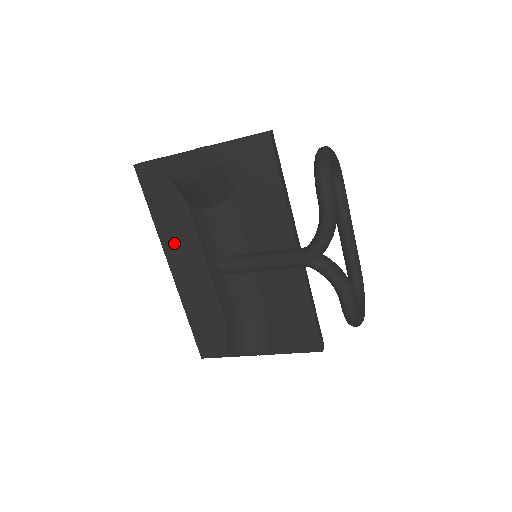
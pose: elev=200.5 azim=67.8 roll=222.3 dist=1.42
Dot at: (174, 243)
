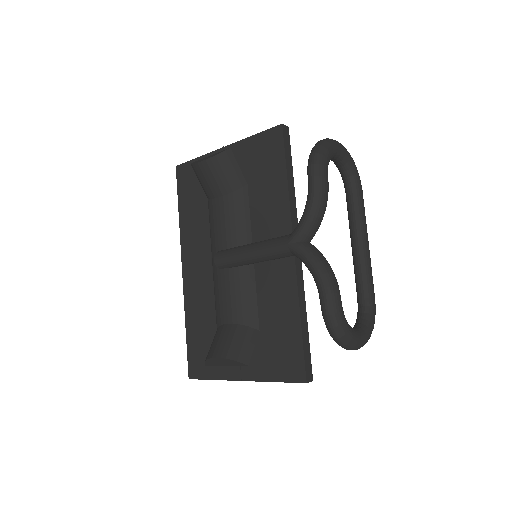
Dot at: (190, 241)
